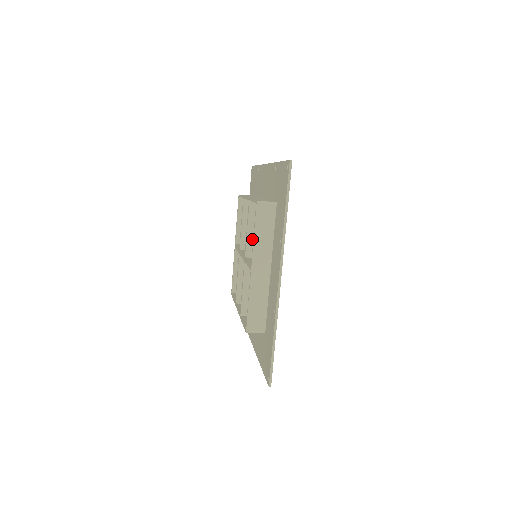
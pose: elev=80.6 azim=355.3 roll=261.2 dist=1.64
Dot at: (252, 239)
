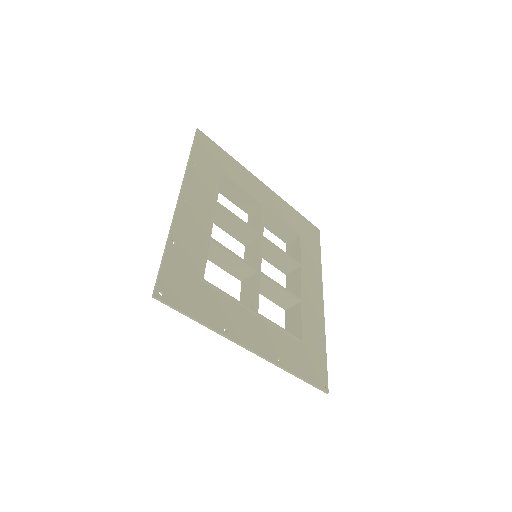
Dot at: (231, 269)
